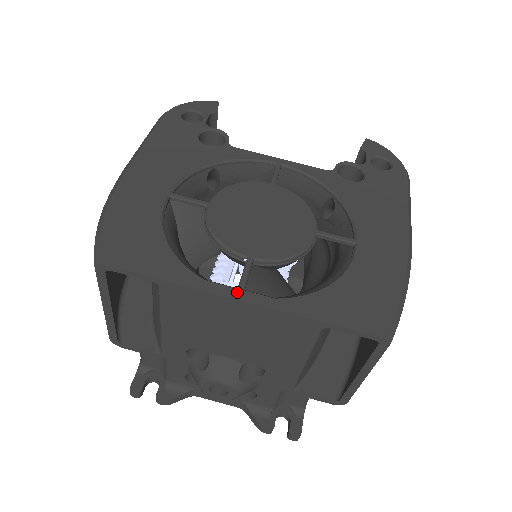
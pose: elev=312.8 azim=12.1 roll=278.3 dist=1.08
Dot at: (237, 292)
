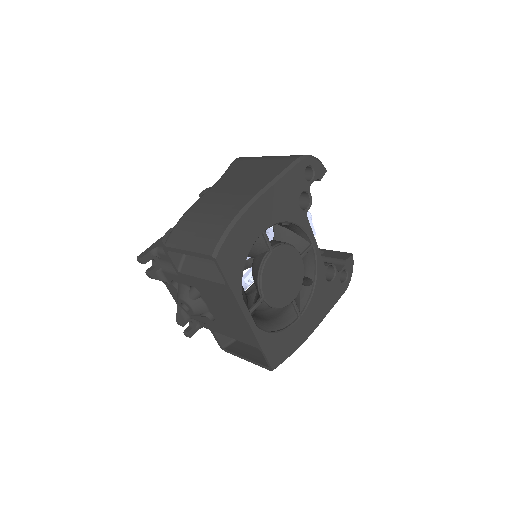
Dot at: (248, 314)
